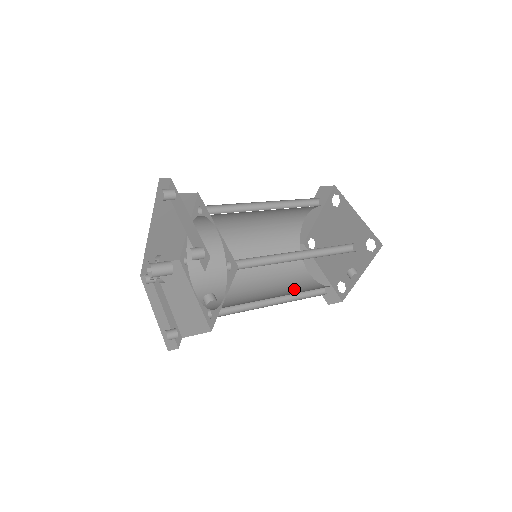
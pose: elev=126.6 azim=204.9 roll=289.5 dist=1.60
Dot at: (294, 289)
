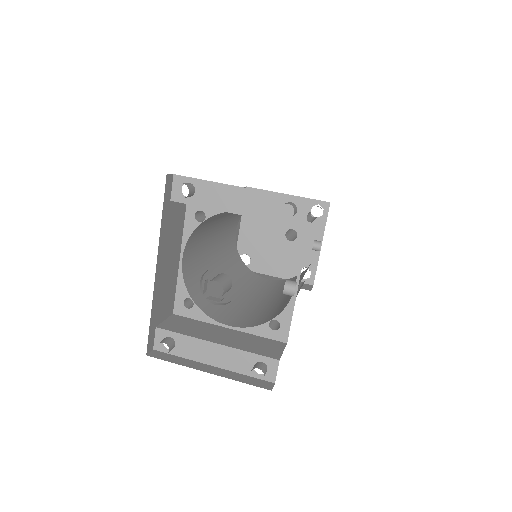
Dot at: occluded
